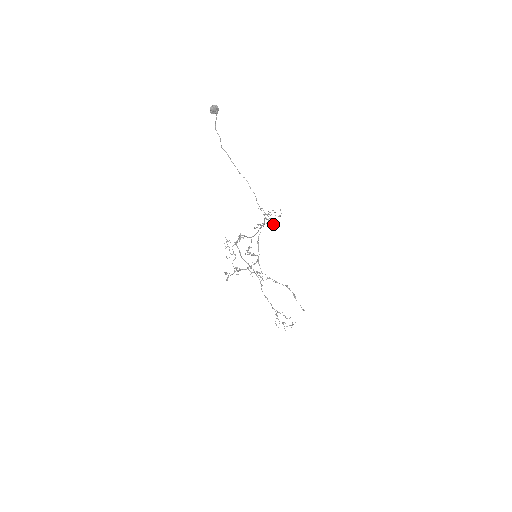
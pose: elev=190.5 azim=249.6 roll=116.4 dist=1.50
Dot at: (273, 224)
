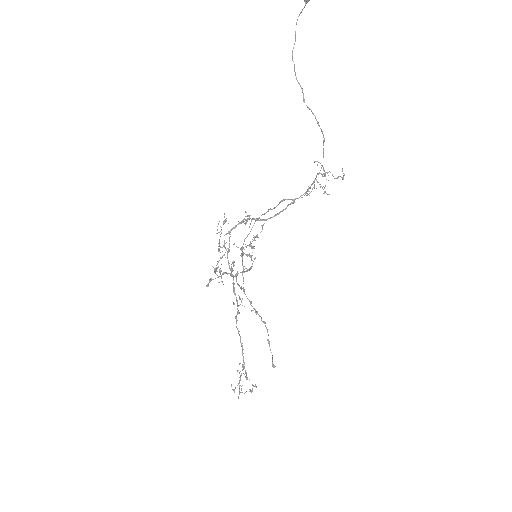
Dot at: (324, 192)
